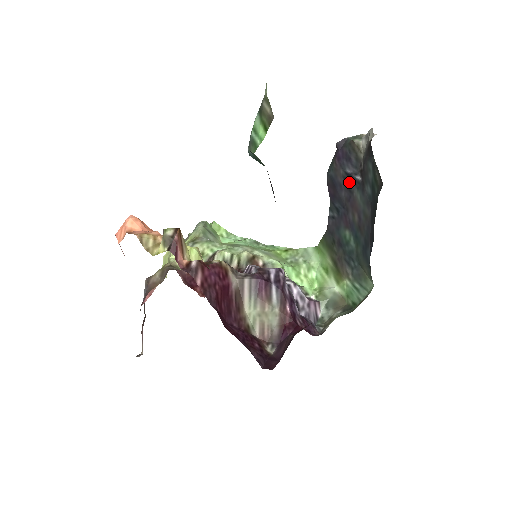
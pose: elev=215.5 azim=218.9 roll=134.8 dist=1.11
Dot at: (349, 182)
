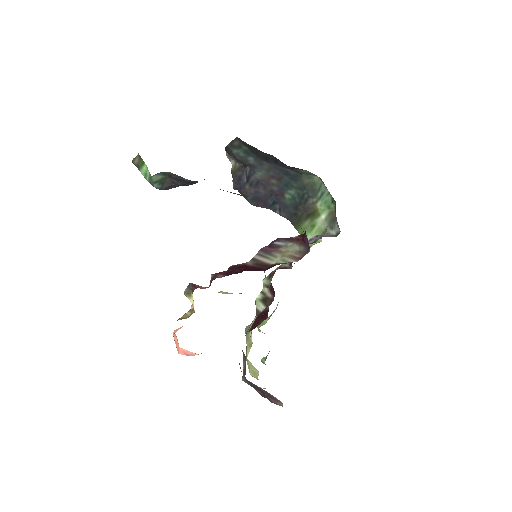
Dot at: (252, 181)
